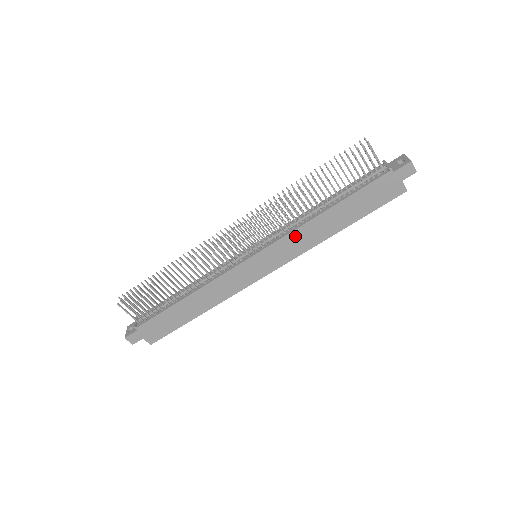
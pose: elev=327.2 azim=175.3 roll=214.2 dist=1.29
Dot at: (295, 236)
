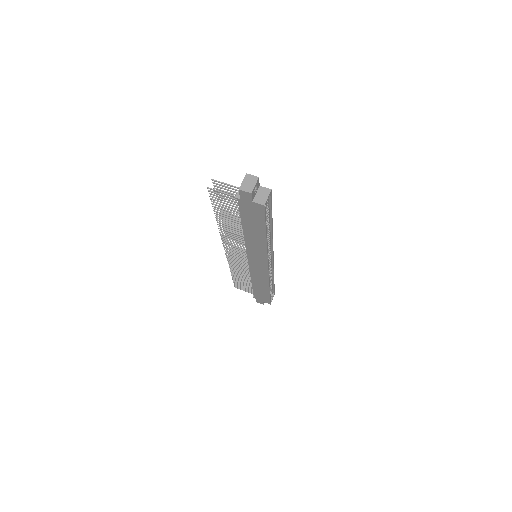
Dot at: (250, 247)
